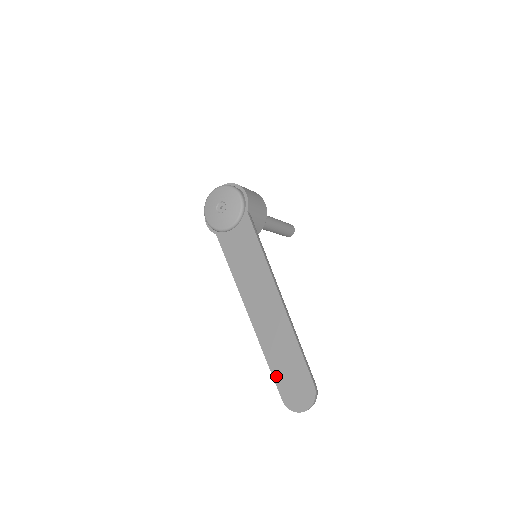
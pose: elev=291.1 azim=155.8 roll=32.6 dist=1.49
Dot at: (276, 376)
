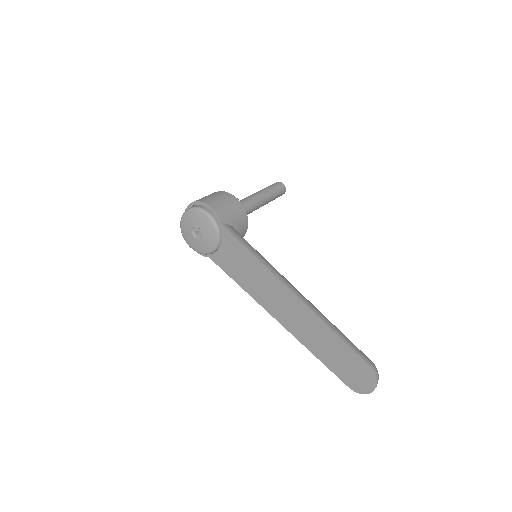
Dot at: (332, 368)
